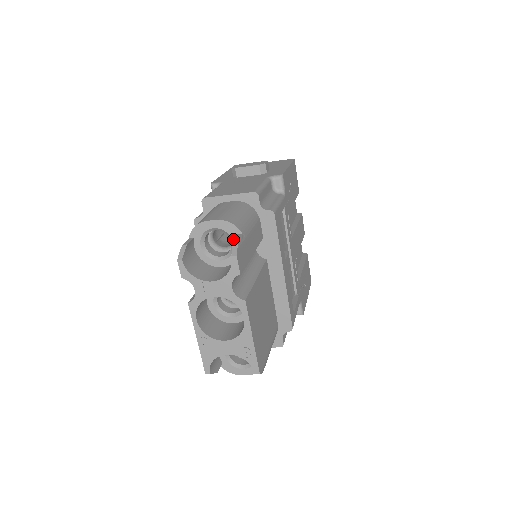
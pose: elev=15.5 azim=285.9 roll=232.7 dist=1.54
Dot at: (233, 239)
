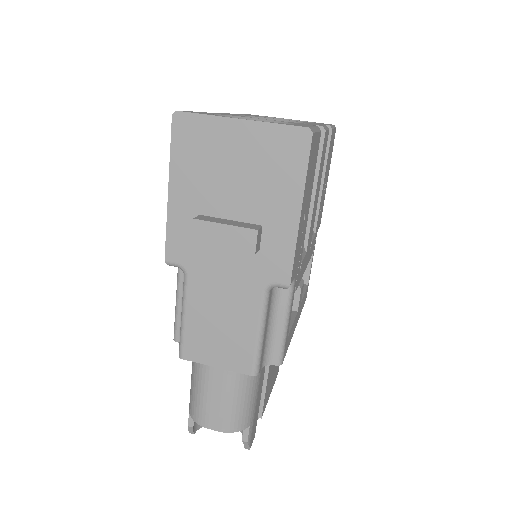
Dot at: (242, 439)
